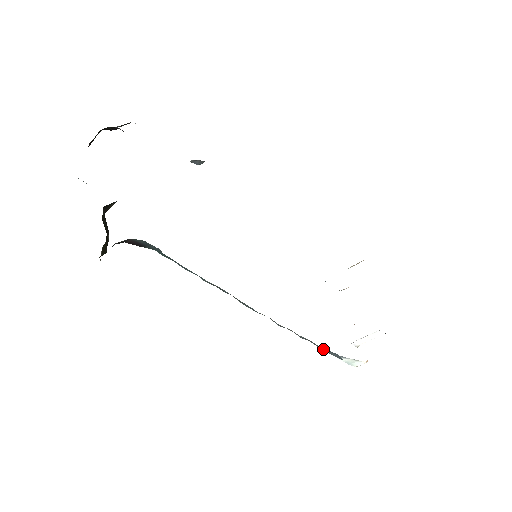
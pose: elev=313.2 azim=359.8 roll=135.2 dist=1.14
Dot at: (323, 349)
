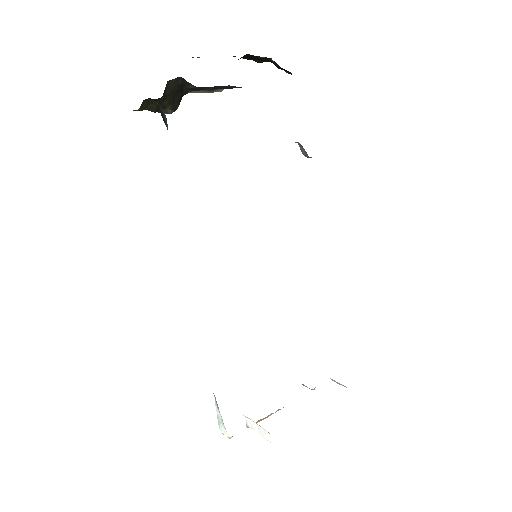
Dot at: occluded
